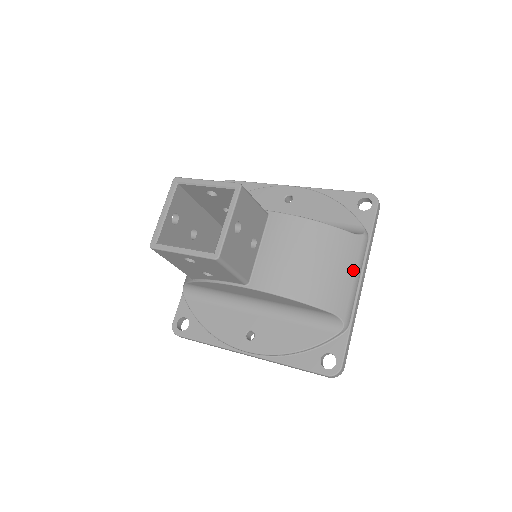
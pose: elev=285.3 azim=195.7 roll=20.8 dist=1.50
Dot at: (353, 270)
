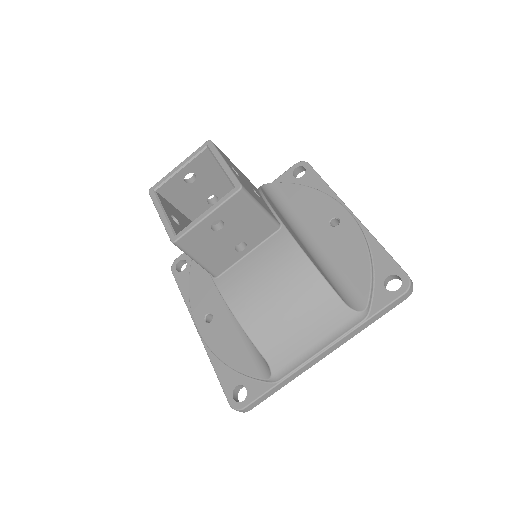
Dot at: (318, 337)
